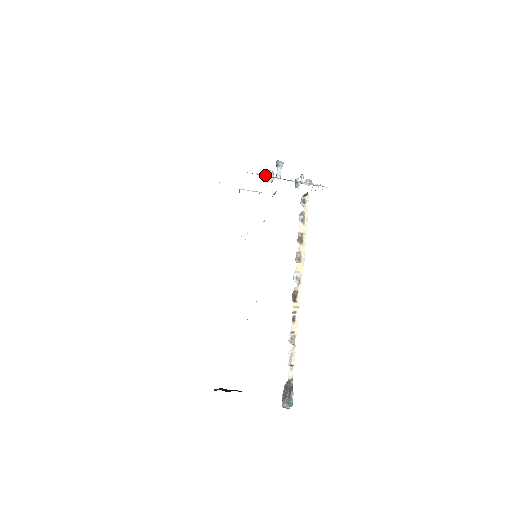
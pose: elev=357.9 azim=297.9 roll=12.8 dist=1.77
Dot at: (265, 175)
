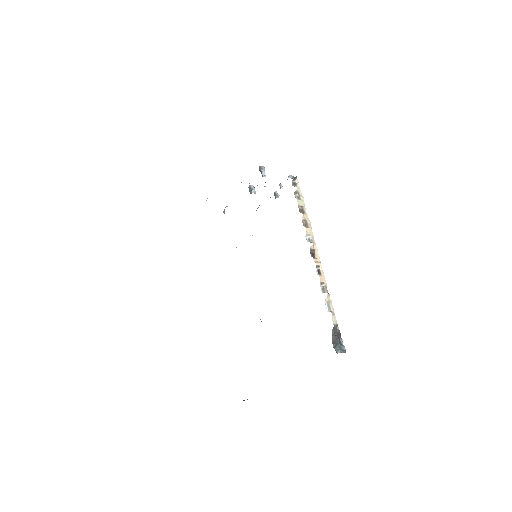
Dot at: occluded
